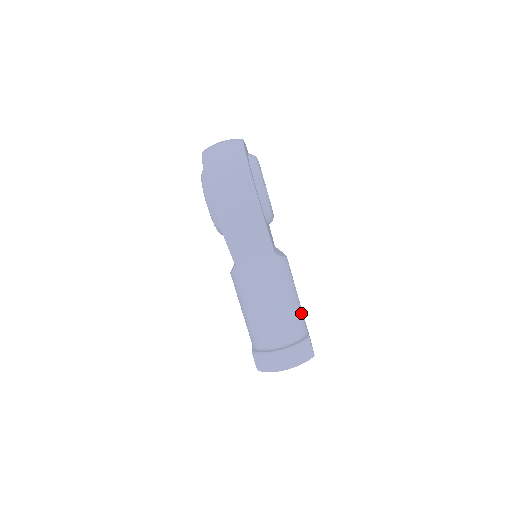
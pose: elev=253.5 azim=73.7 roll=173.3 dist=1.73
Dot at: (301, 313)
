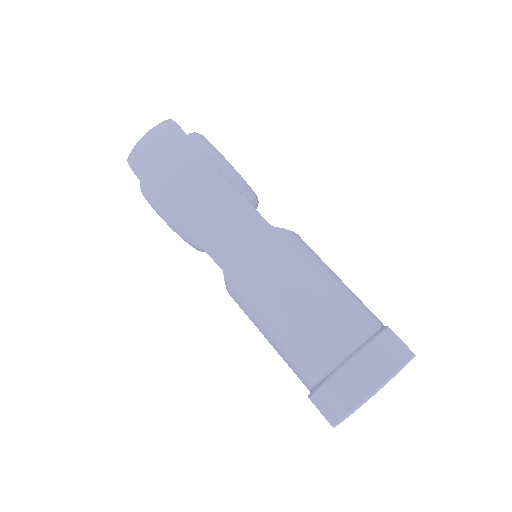
Dot at: (358, 301)
